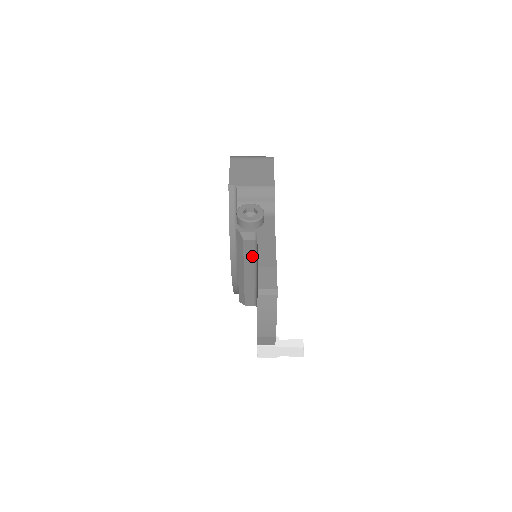
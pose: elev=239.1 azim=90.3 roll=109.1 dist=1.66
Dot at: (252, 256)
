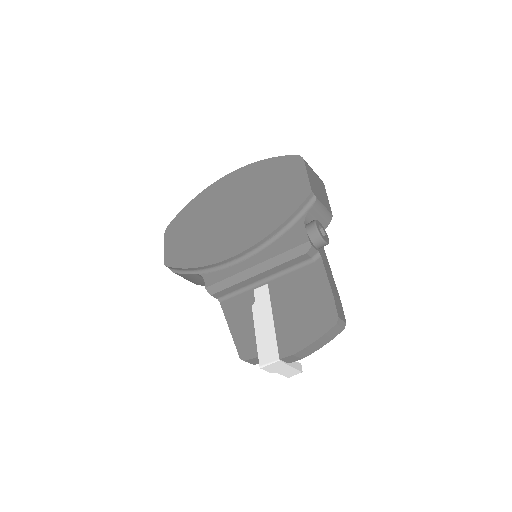
Dot at: (288, 266)
